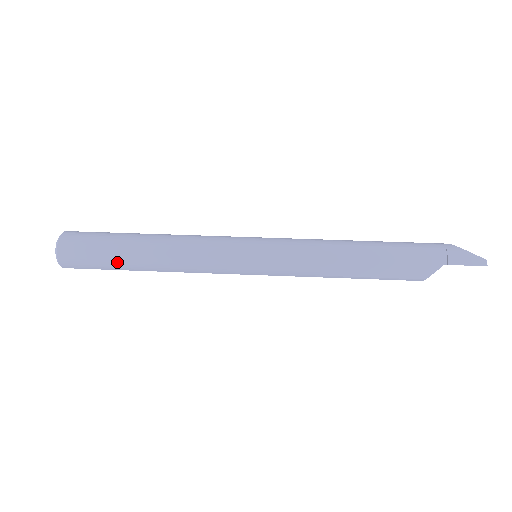
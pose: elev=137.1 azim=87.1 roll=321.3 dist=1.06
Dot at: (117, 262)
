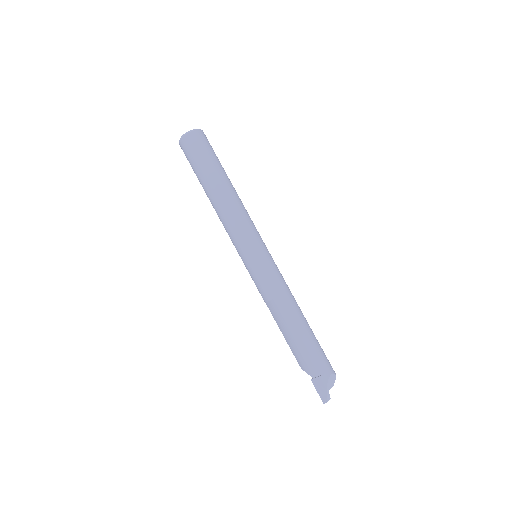
Dot at: (198, 178)
